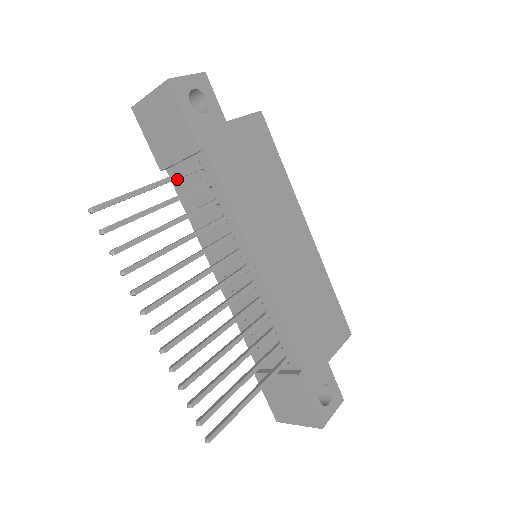
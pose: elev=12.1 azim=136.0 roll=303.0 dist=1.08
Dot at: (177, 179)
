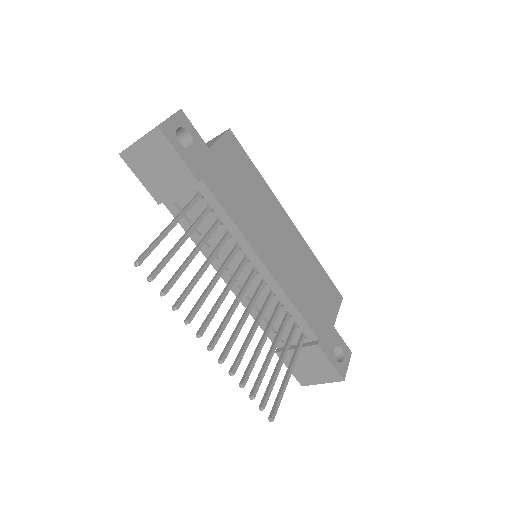
Dot at: (175, 208)
